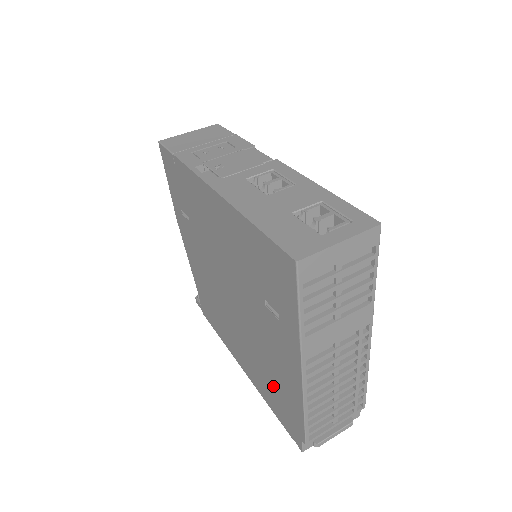
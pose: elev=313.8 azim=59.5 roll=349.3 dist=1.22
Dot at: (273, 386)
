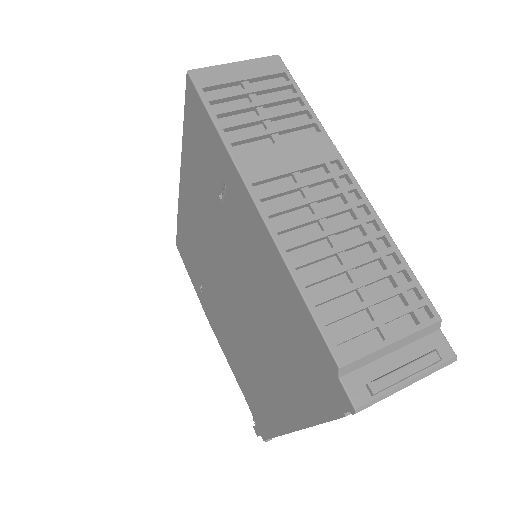
Dot at: (288, 343)
